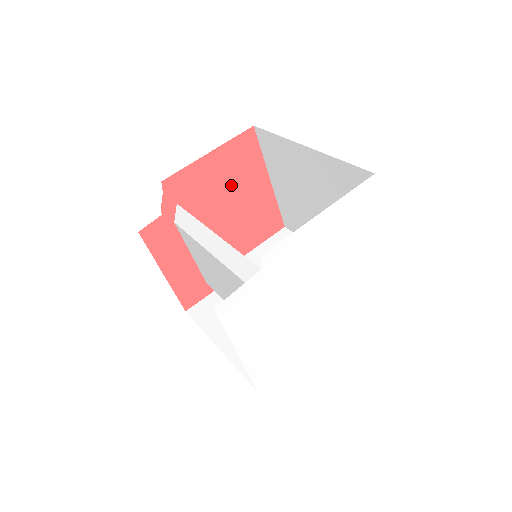
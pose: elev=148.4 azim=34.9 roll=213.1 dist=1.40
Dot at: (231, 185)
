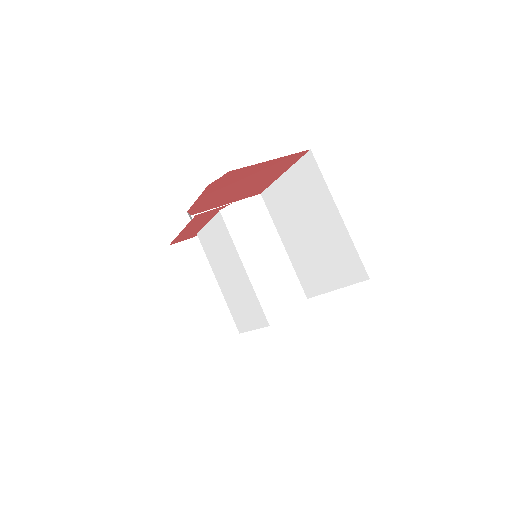
Dot at: (261, 174)
